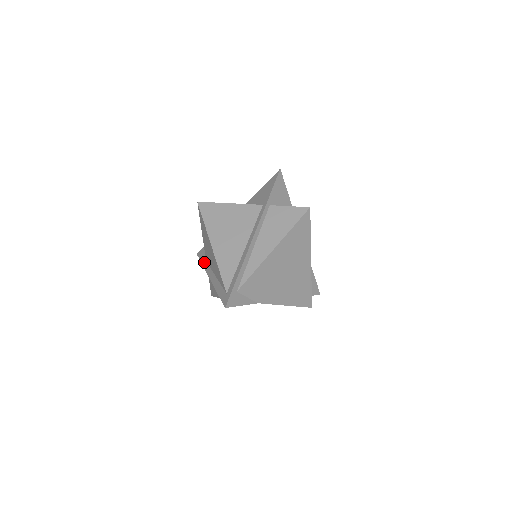
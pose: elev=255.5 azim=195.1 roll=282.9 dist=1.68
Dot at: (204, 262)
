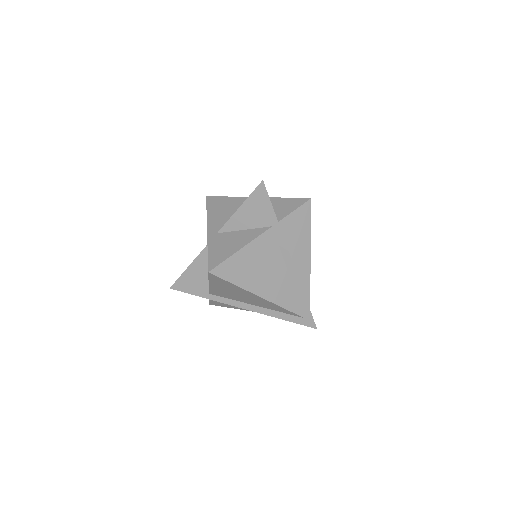
Dot at: (206, 296)
